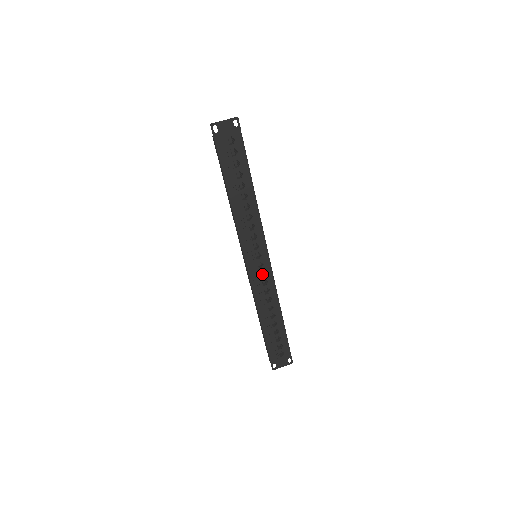
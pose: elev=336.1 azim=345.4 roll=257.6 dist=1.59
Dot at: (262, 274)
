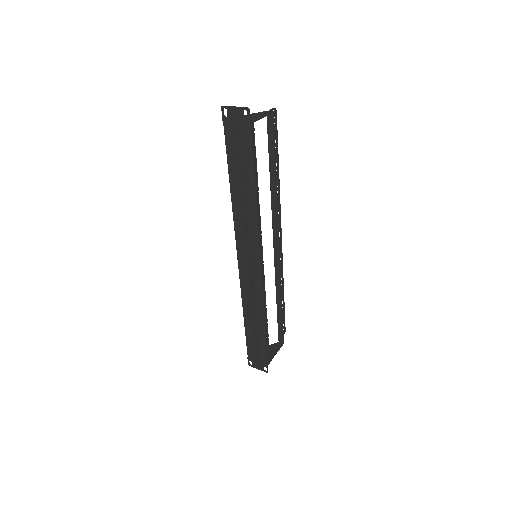
Dot at: occluded
